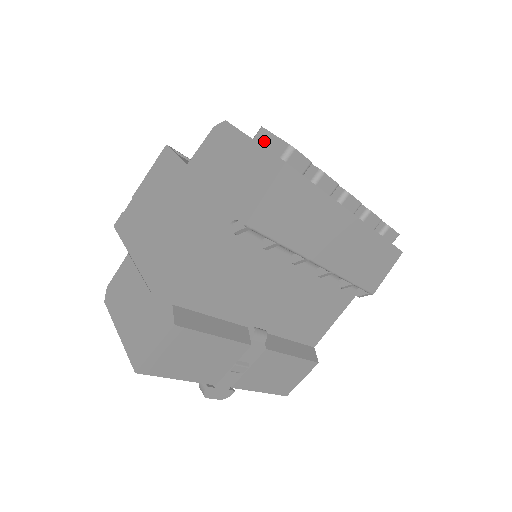
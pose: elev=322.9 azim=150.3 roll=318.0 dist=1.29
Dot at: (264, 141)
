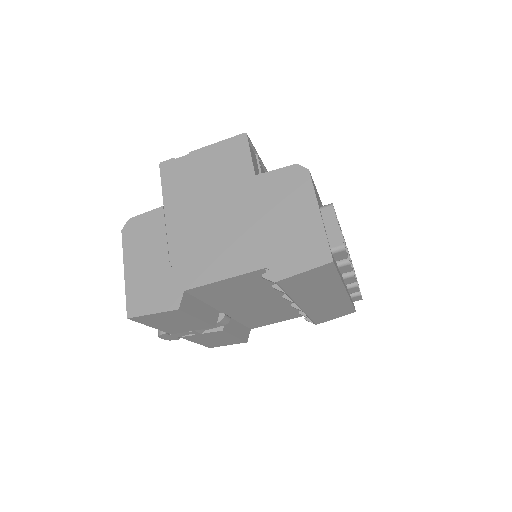
Dot at: (327, 220)
